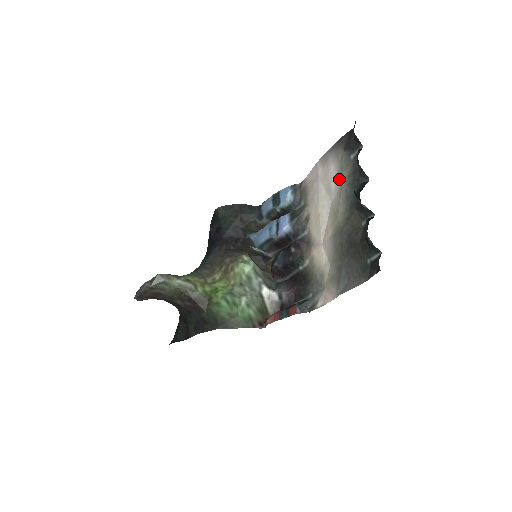
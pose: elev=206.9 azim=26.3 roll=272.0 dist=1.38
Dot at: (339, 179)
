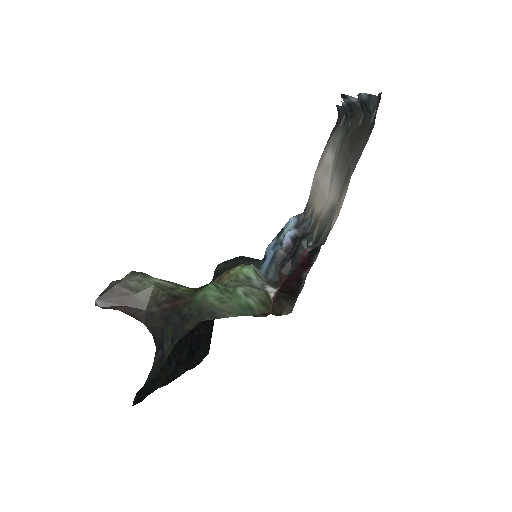
Dot at: (334, 148)
